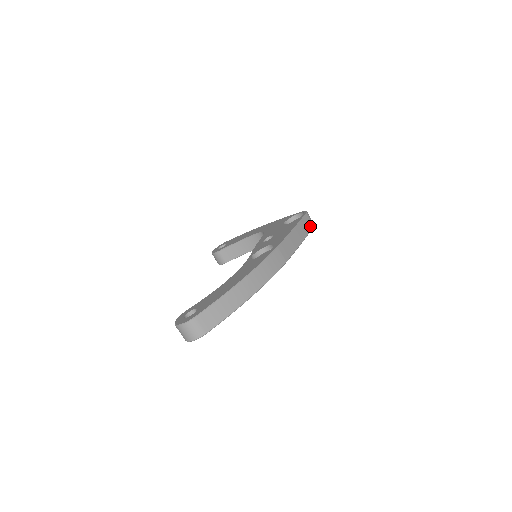
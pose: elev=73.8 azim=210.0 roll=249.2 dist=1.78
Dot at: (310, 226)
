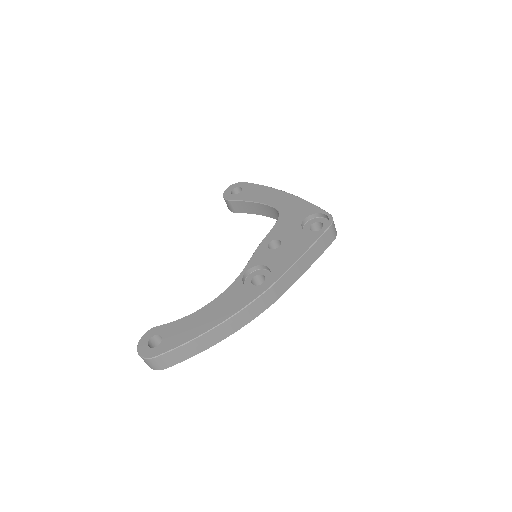
Dot at: (329, 242)
